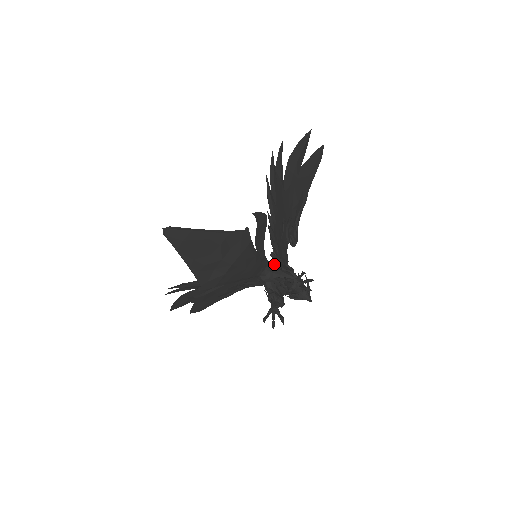
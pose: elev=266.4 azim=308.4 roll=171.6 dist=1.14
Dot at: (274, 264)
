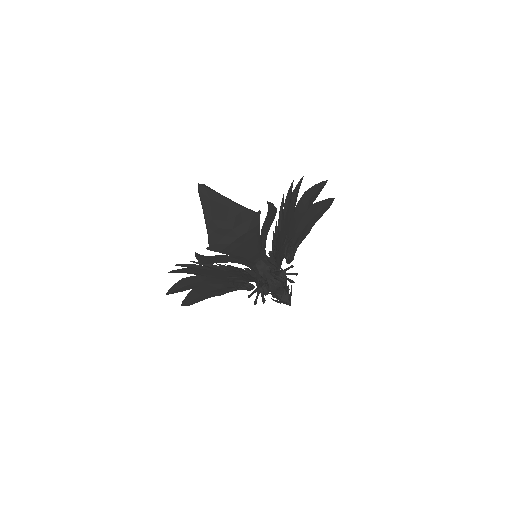
Dot at: occluded
